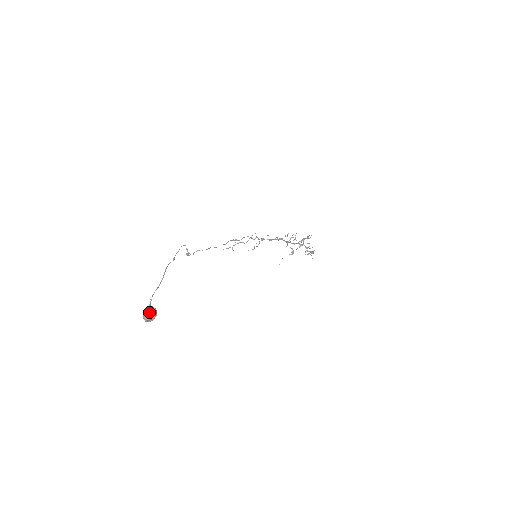
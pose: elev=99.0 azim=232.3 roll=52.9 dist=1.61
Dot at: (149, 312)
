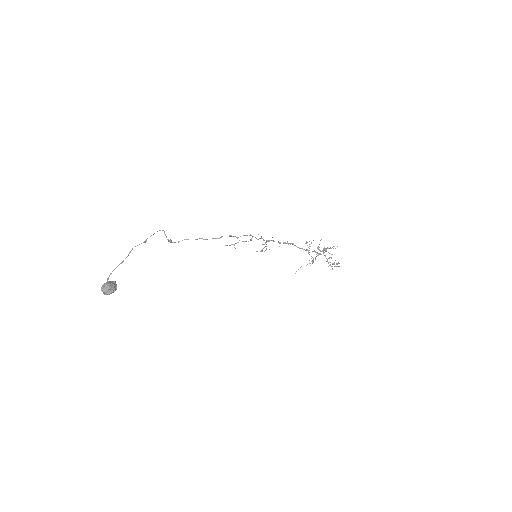
Dot at: (106, 285)
